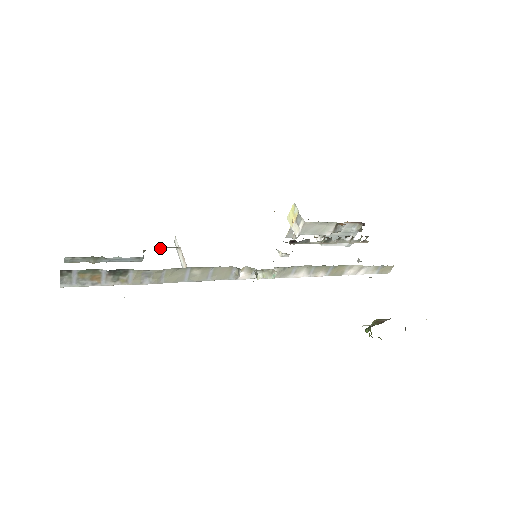
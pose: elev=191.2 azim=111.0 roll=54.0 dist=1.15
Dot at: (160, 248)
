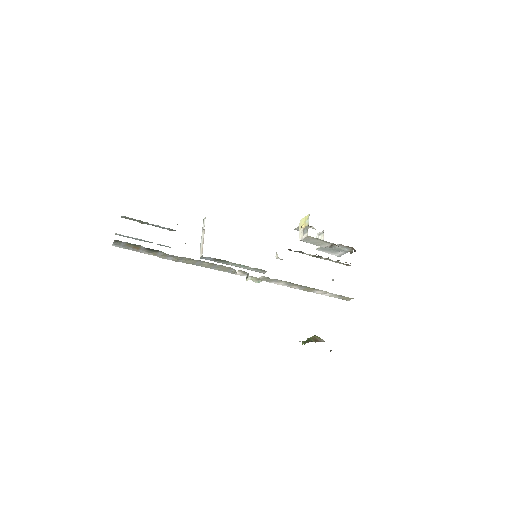
Dot at: occluded
